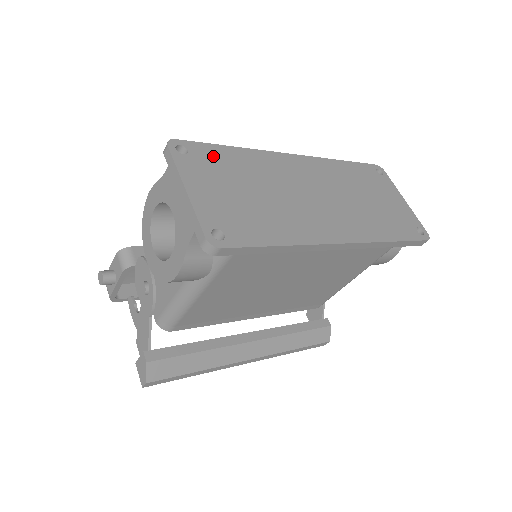
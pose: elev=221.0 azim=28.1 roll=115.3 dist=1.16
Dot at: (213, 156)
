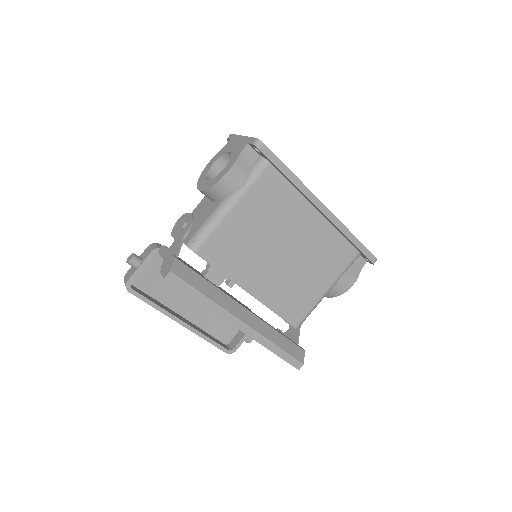
Dot at: occluded
